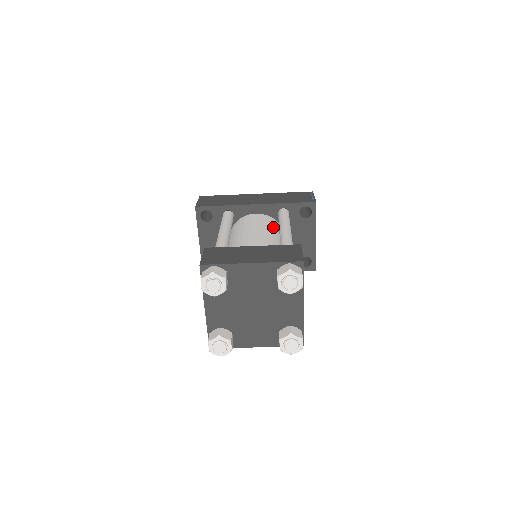
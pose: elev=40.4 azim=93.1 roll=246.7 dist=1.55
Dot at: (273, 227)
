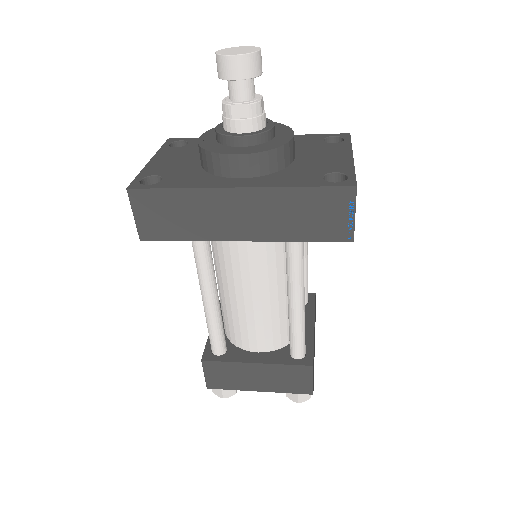
Dot at: (277, 262)
